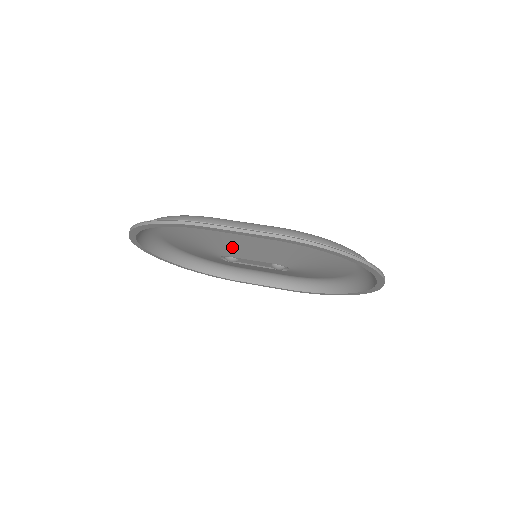
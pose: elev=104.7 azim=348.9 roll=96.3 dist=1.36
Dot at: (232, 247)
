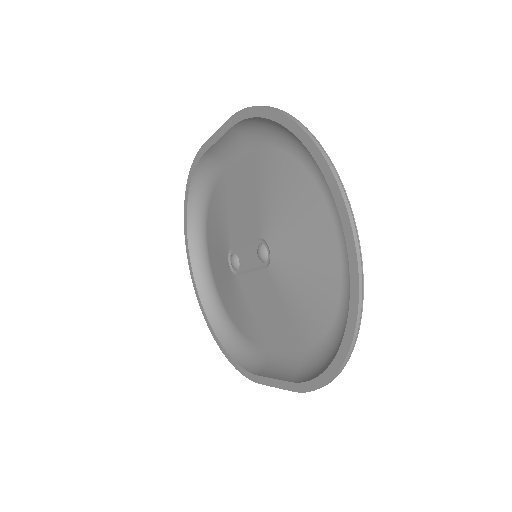
Dot at: (232, 220)
